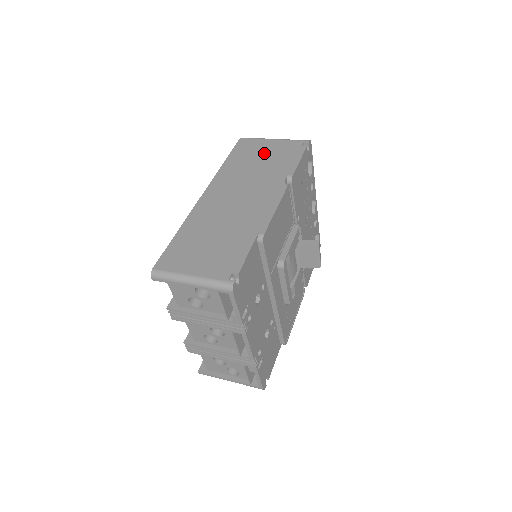
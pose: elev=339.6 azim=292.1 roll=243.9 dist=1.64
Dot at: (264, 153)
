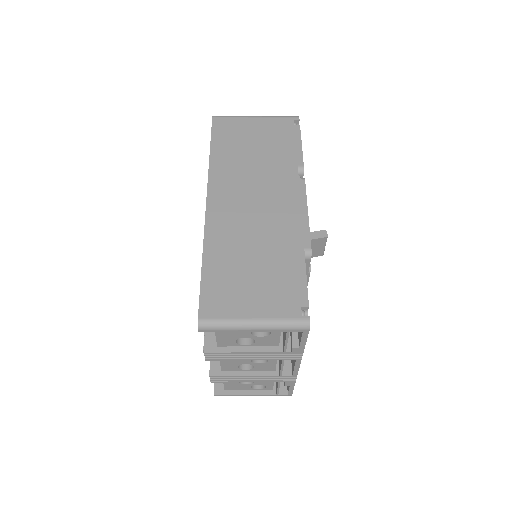
Dot at: (254, 137)
